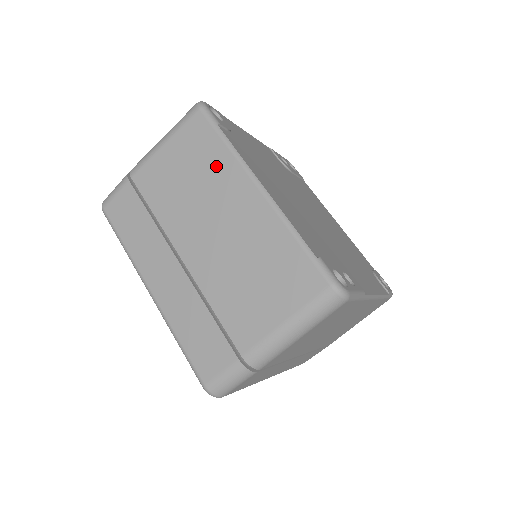
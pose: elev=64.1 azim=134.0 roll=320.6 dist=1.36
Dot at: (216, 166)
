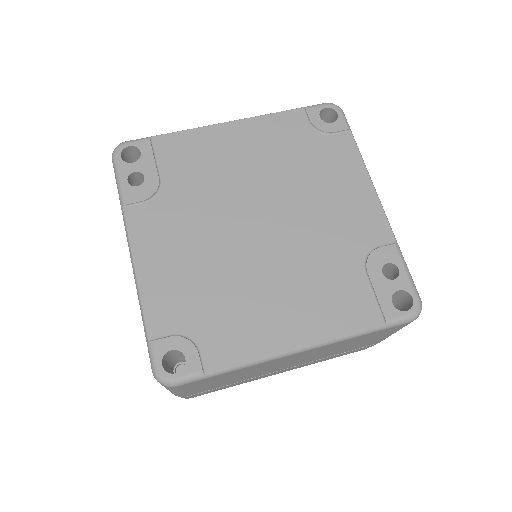
Dot at: (244, 371)
